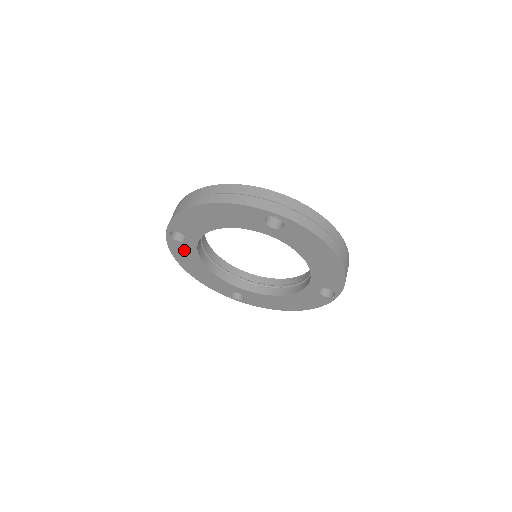
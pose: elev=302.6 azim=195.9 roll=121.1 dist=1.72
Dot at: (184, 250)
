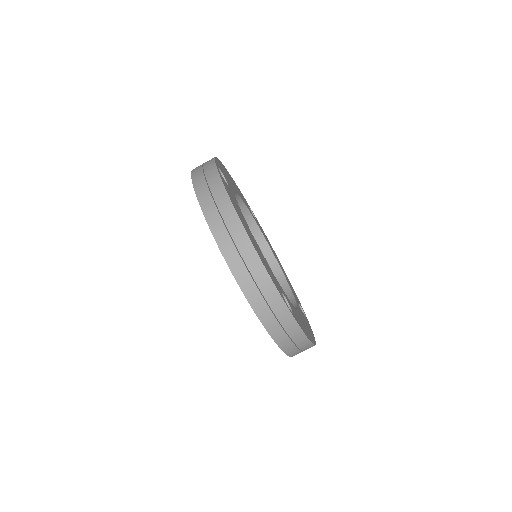
Dot at: occluded
